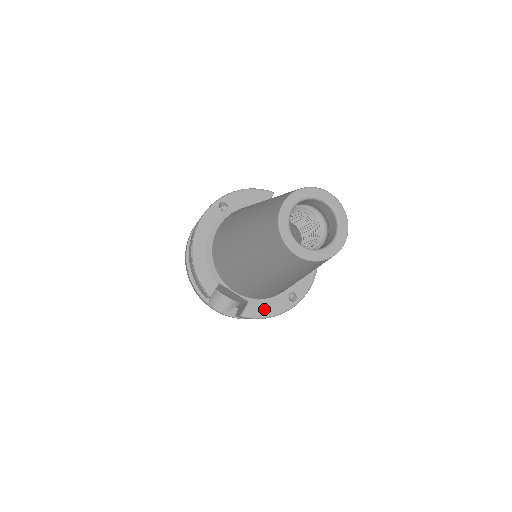
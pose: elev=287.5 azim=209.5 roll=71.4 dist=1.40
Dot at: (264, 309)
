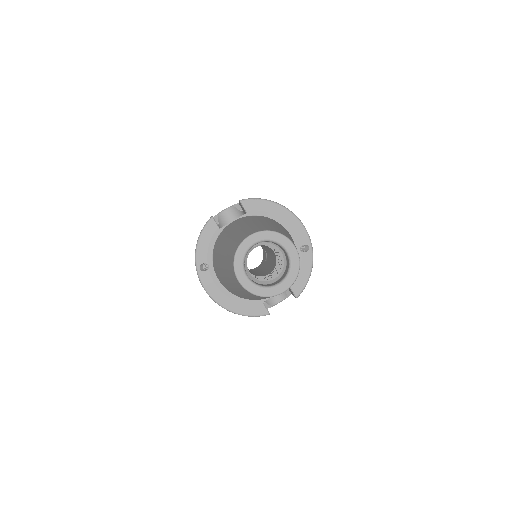
Dot at: (301, 277)
